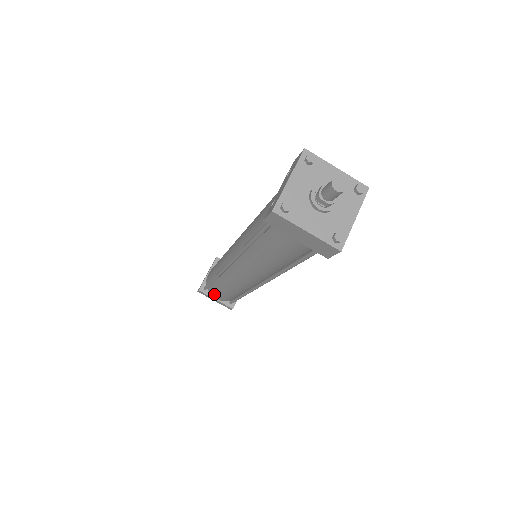
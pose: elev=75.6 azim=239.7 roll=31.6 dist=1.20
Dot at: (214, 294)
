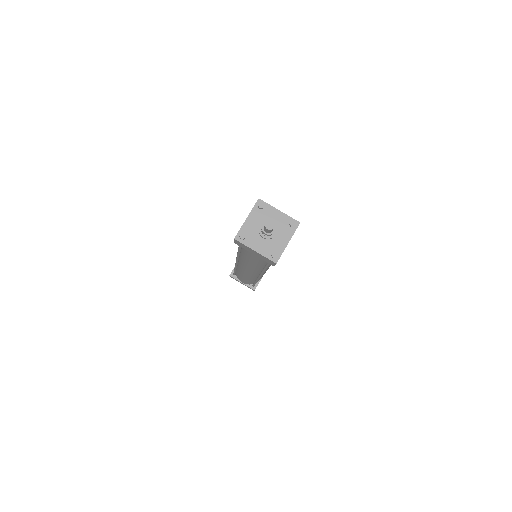
Dot at: (239, 279)
